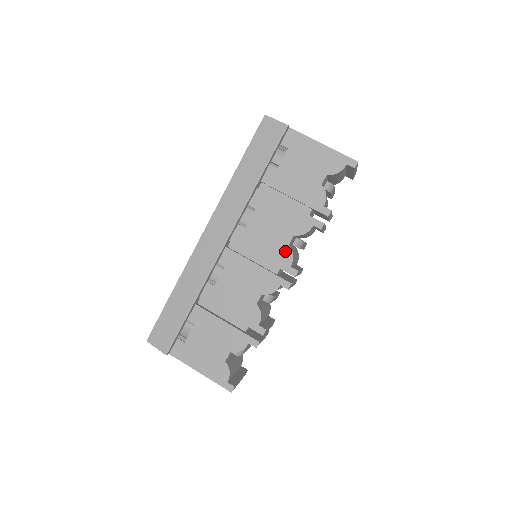
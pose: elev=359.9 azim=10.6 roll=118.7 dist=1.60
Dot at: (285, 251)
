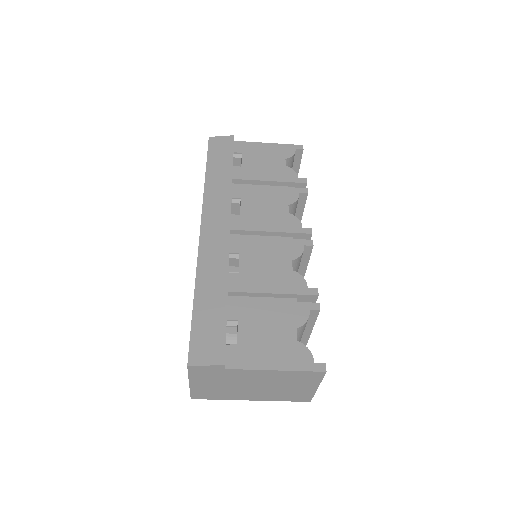
Dot at: (289, 218)
